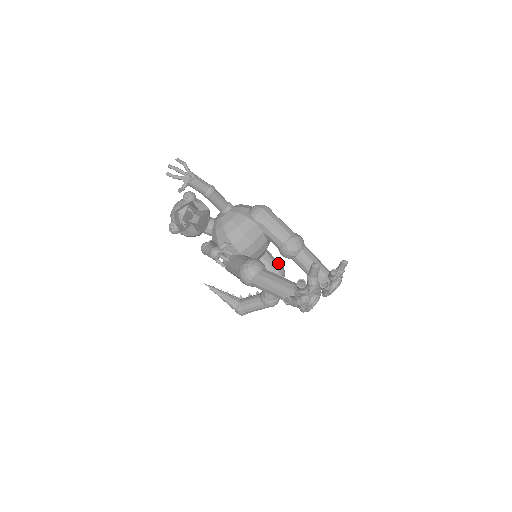
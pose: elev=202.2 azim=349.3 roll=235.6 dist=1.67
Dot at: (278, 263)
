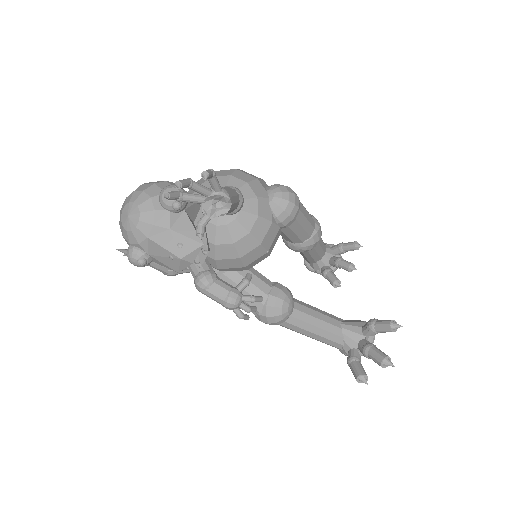
Dot at: occluded
